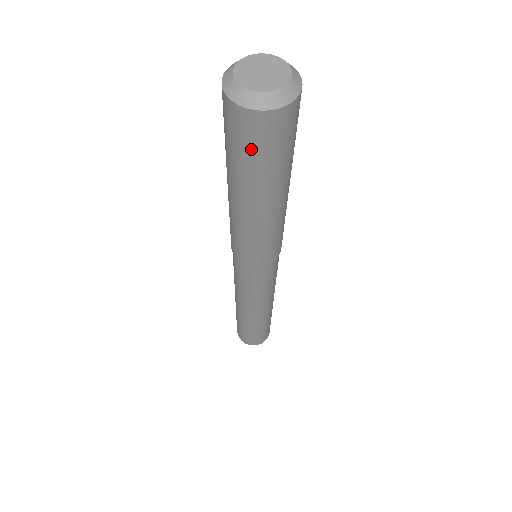
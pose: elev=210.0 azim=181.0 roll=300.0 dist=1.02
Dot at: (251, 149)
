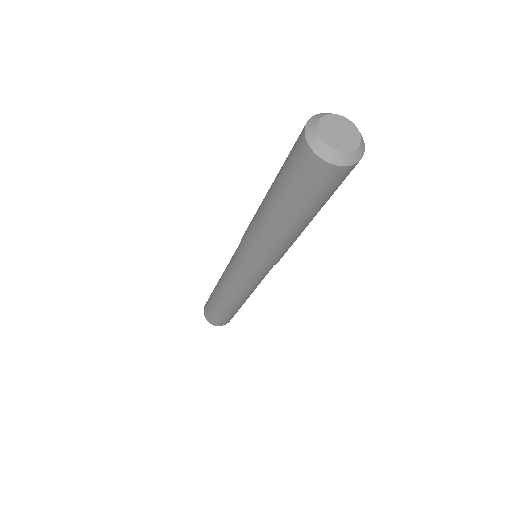
Dot at: (319, 190)
